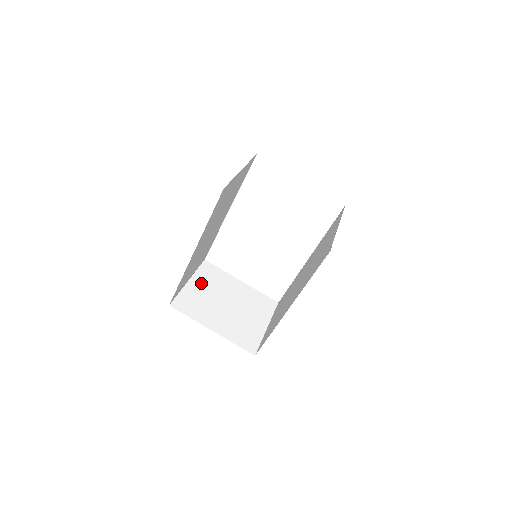
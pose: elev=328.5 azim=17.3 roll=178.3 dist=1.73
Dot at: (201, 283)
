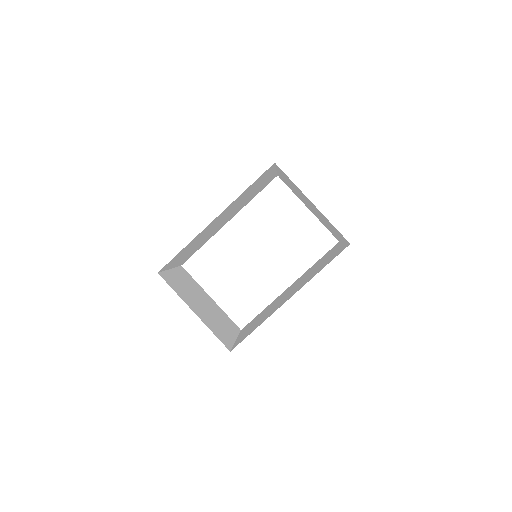
Dot at: (181, 277)
